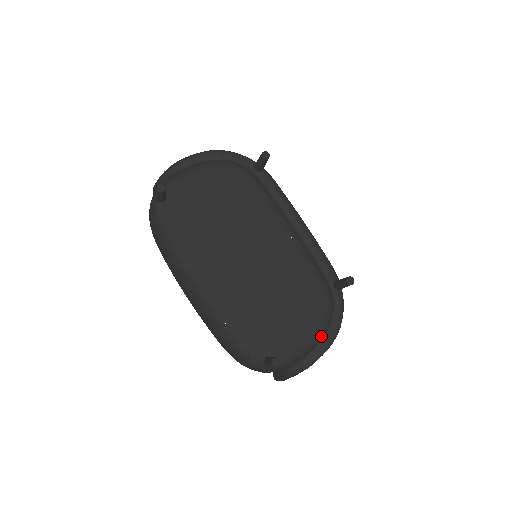
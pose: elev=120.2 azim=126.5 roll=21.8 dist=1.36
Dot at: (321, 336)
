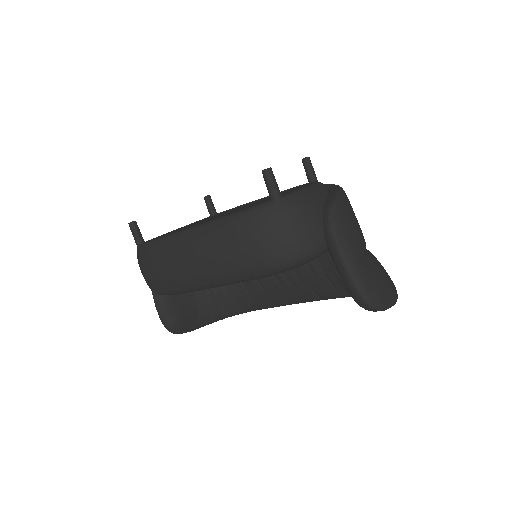
Dot at: (320, 185)
